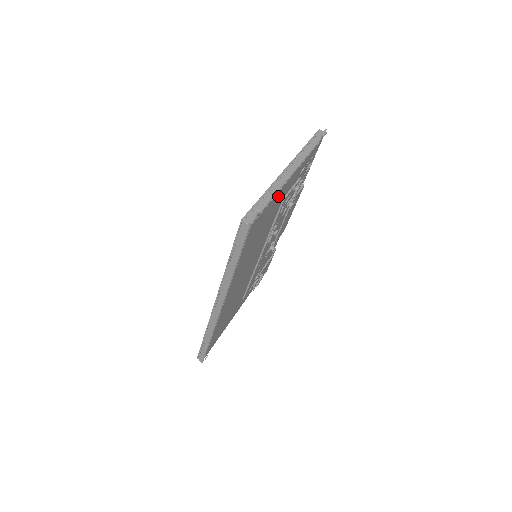
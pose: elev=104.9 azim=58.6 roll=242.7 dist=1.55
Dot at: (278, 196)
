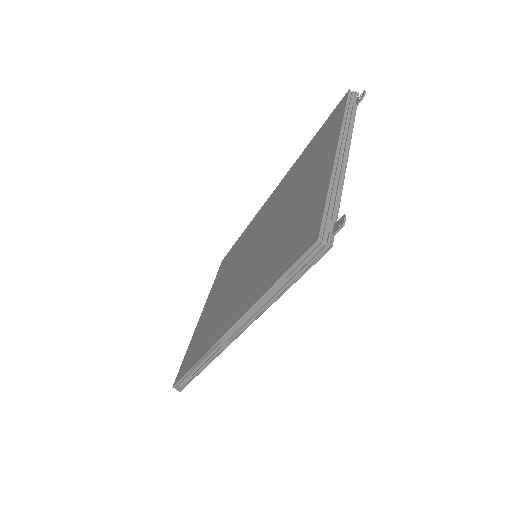
Dot at: occluded
